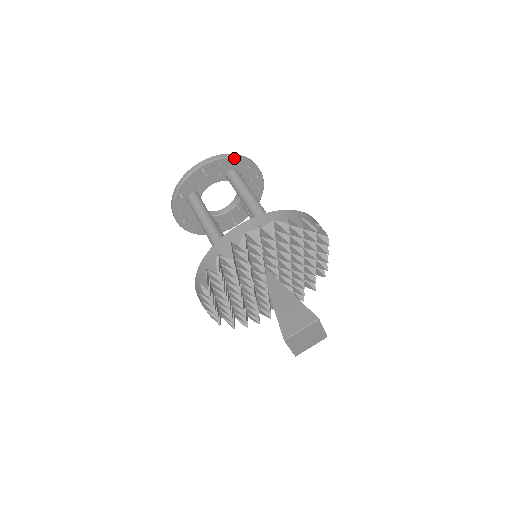
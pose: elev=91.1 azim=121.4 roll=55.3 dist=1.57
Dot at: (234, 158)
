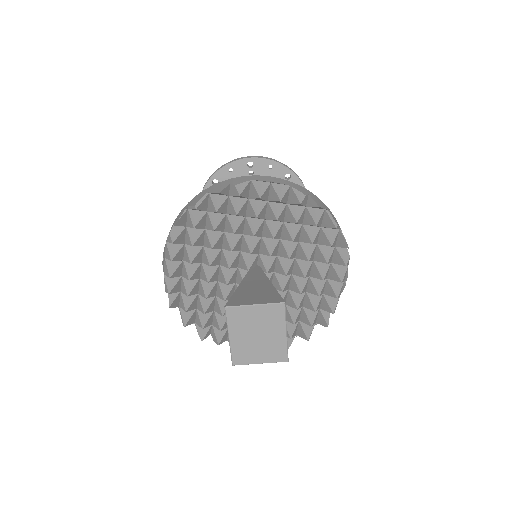
Dot at: (288, 170)
